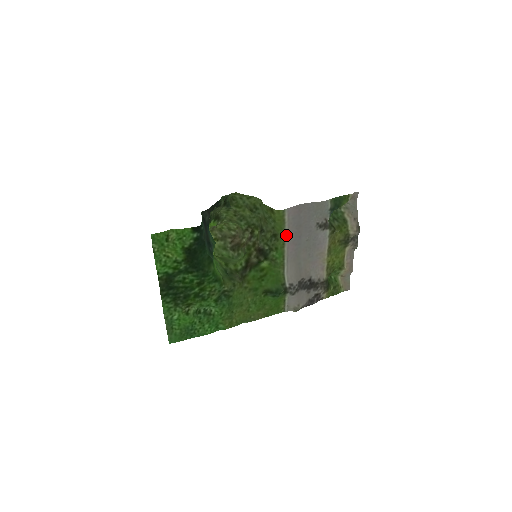
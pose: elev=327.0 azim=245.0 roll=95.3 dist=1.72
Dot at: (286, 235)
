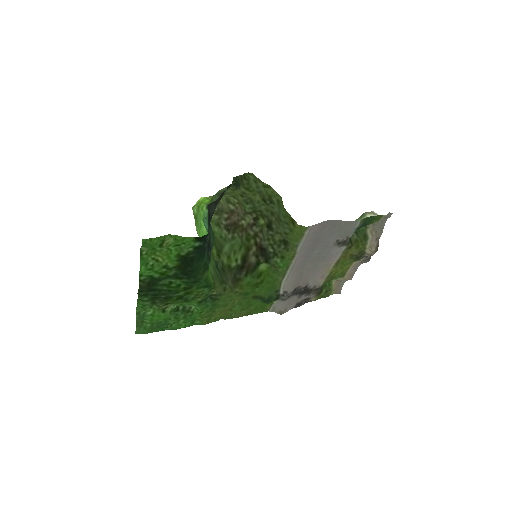
Dot at: (299, 248)
